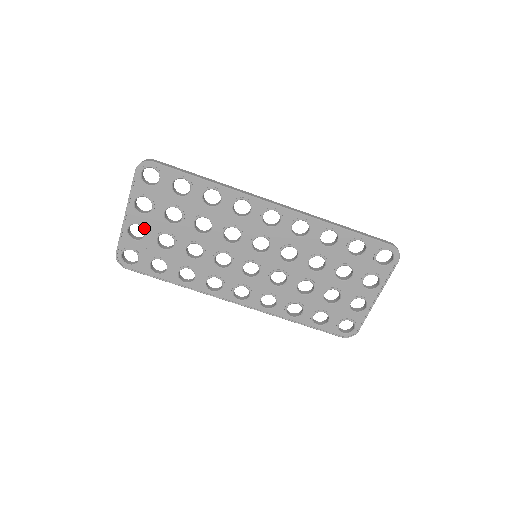
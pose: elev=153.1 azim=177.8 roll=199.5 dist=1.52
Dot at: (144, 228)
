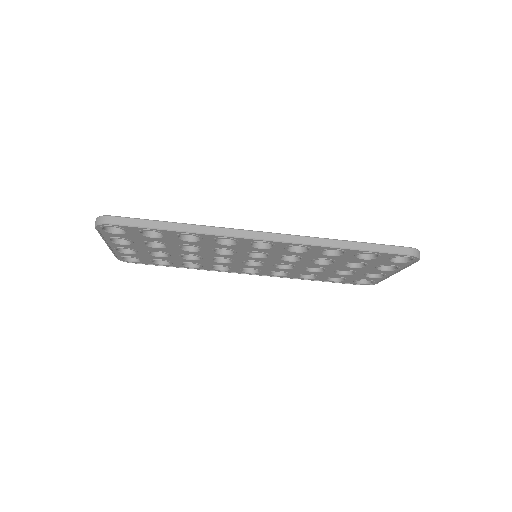
Dot at: occluded
